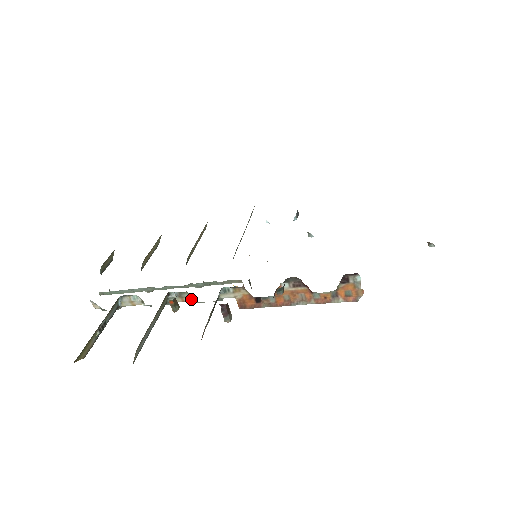
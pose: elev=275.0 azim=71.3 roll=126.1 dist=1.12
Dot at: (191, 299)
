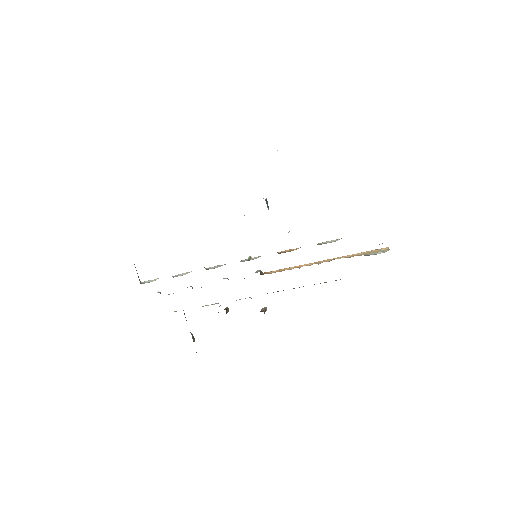
Dot at: occluded
